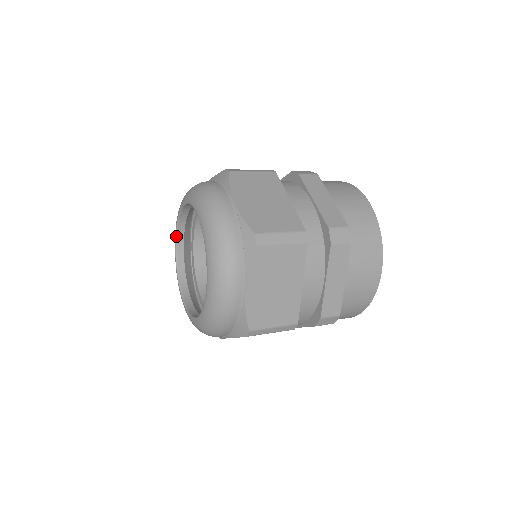
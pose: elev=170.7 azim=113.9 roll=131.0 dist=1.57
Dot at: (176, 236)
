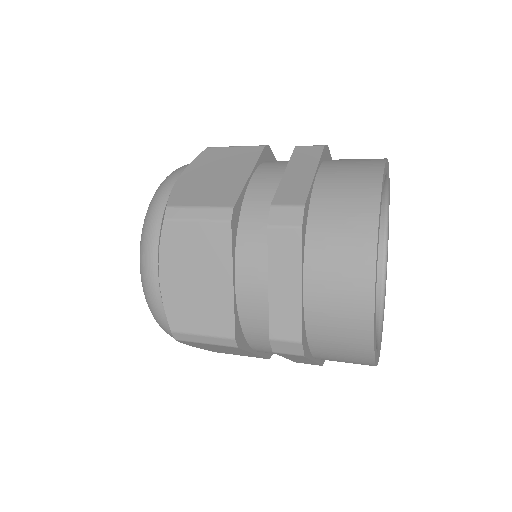
Dot at: occluded
